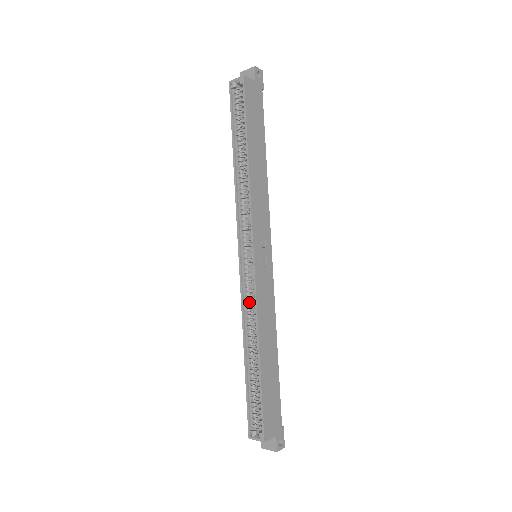
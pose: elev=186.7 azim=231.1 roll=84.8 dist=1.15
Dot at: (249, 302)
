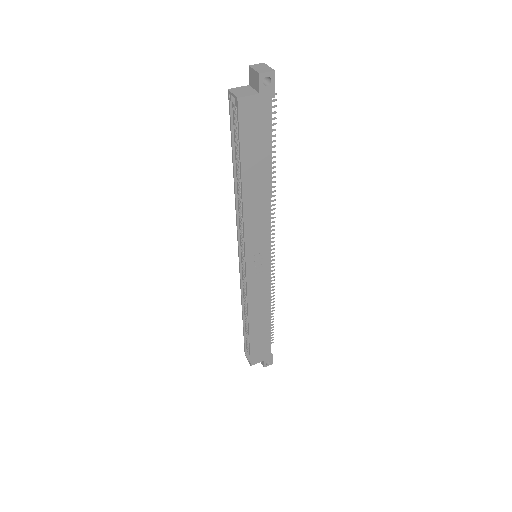
Dot at: occluded
